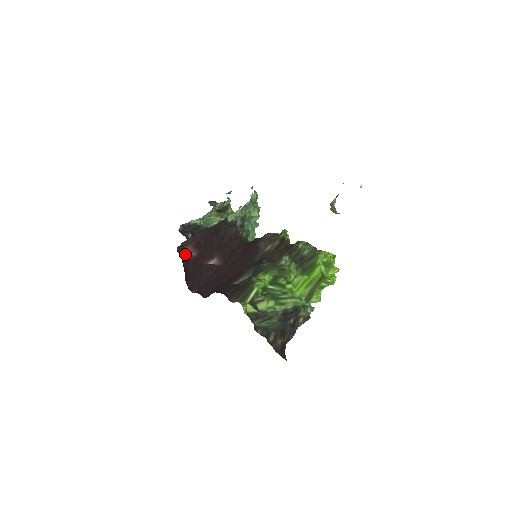
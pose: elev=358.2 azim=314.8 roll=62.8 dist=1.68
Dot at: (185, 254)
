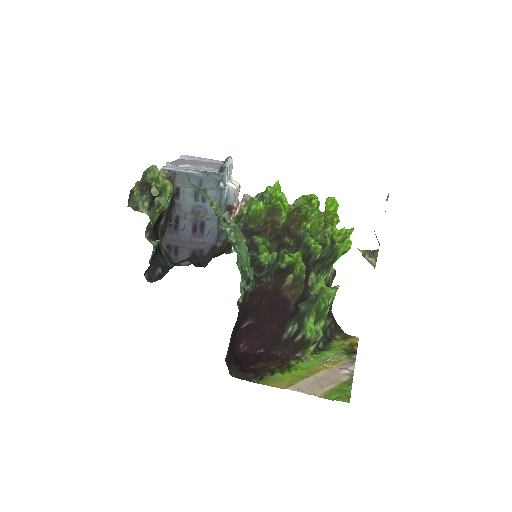
Dot at: occluded
